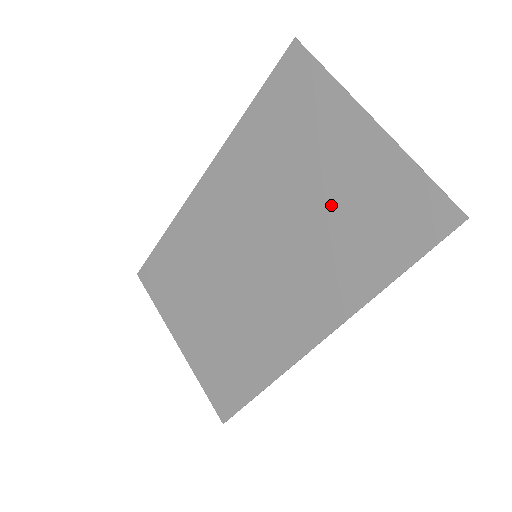
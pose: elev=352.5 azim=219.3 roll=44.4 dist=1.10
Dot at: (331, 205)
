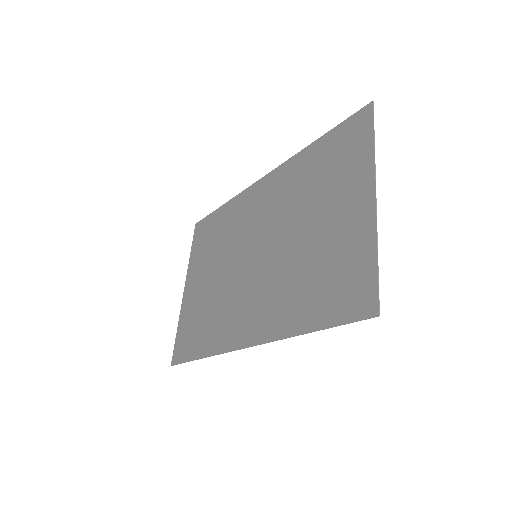
Dot at: (314, 247)
